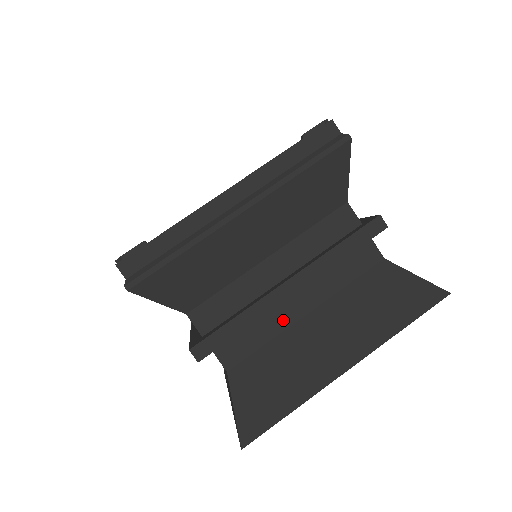
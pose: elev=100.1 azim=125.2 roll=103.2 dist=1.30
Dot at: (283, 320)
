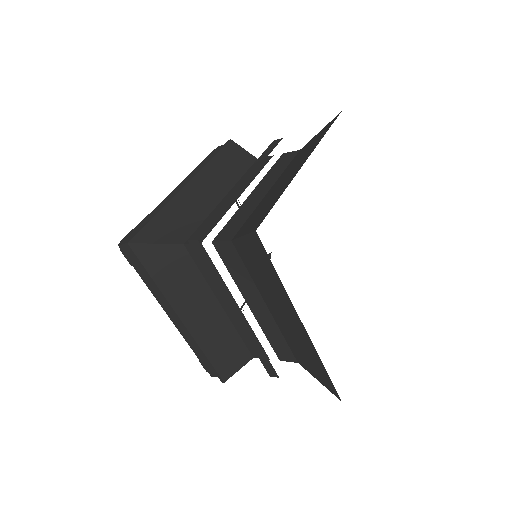
Dot at: (255, 202)
